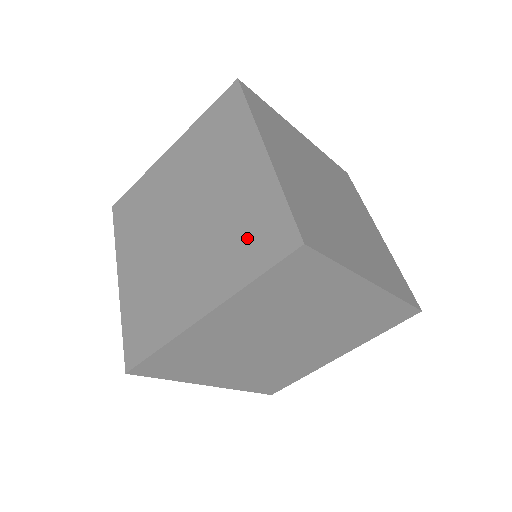
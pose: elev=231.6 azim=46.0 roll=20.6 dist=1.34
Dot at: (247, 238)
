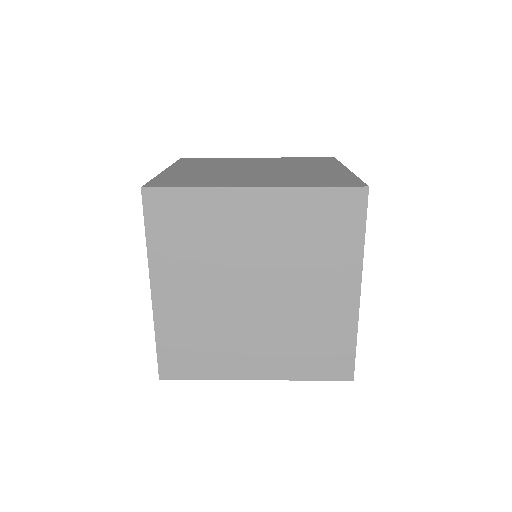
Dot at: (315, 350)
